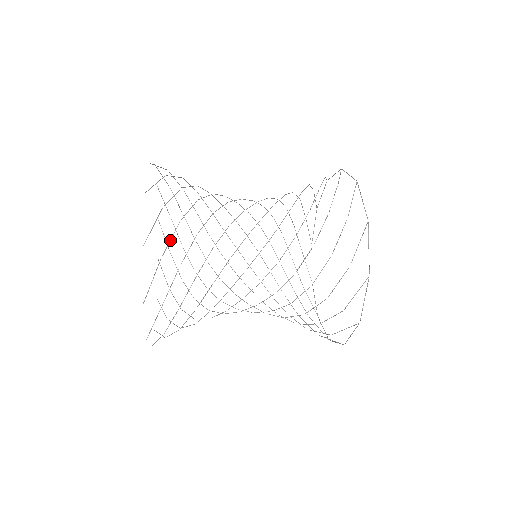
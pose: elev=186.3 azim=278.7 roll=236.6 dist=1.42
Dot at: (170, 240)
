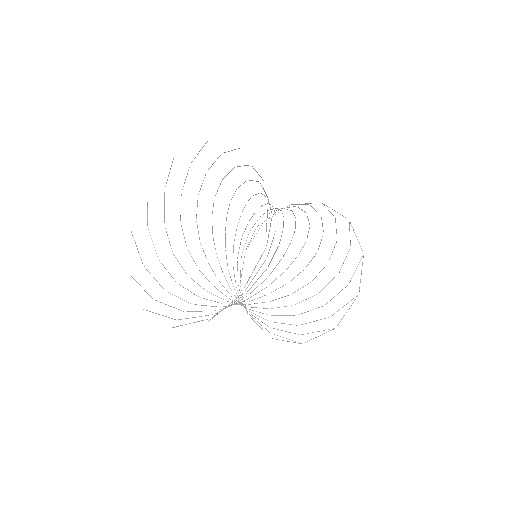
Dot at: (269, 231)
